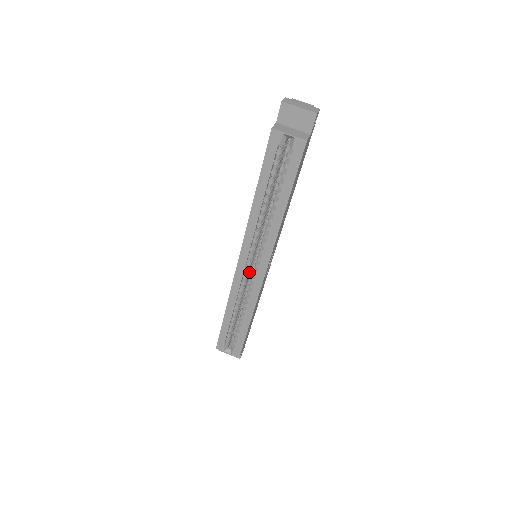
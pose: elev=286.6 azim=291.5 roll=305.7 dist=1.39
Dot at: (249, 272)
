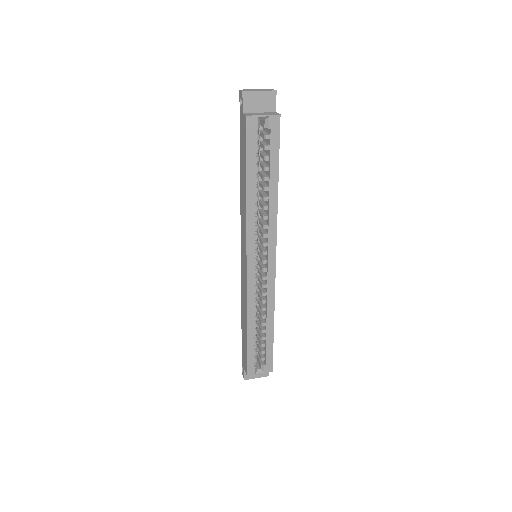
Dot at: occluded
